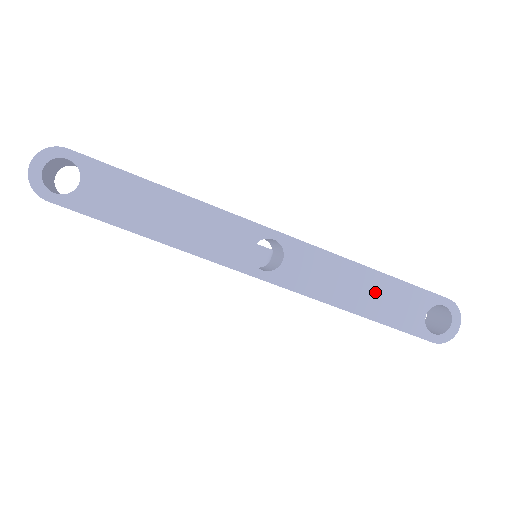
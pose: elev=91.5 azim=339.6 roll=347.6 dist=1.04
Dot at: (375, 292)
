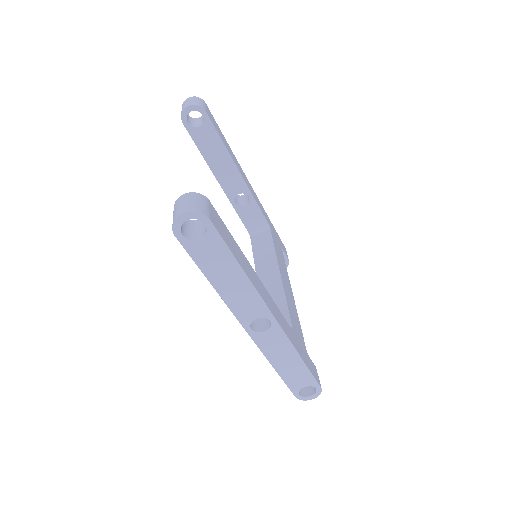
Dot at: (293, 367)
